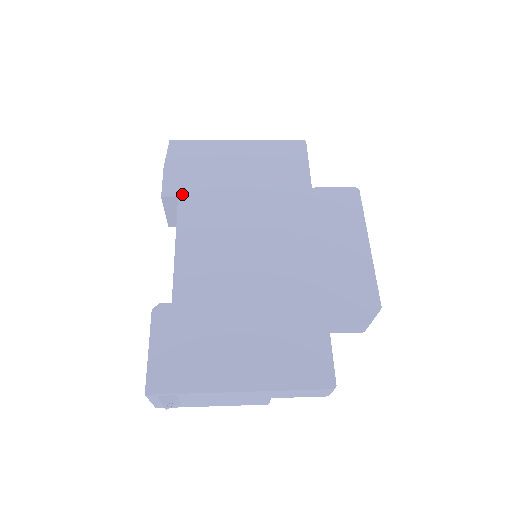
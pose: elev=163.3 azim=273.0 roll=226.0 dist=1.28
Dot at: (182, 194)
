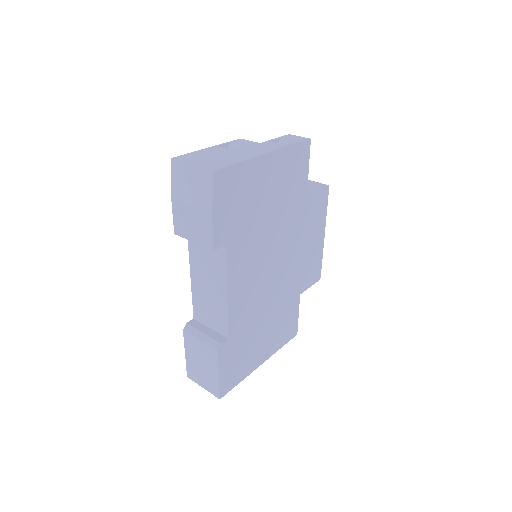
Dot at: (229, 240)
